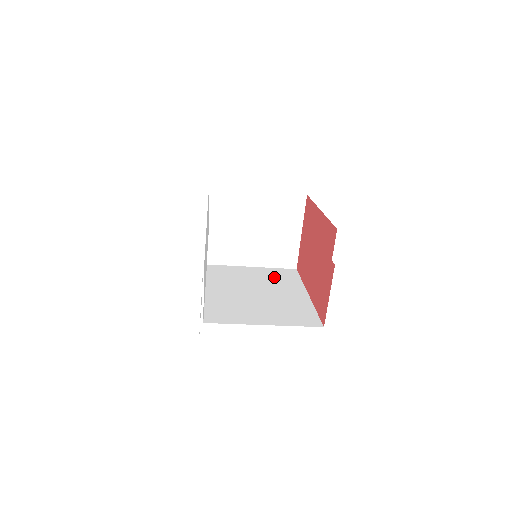
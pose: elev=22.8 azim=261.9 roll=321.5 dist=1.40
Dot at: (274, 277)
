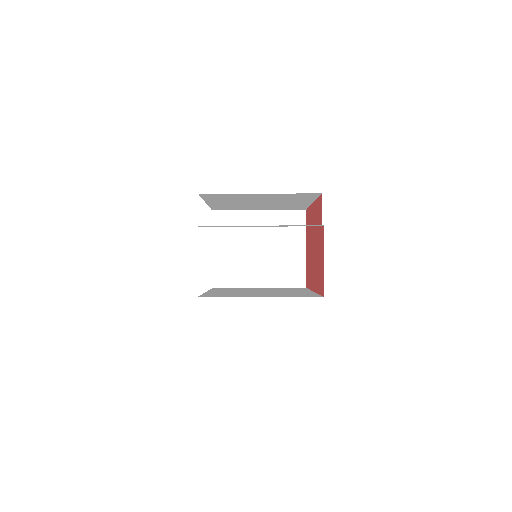
Dot at: (281, 289)
